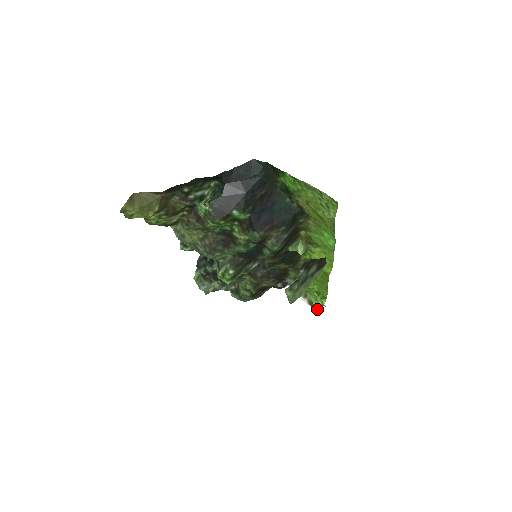
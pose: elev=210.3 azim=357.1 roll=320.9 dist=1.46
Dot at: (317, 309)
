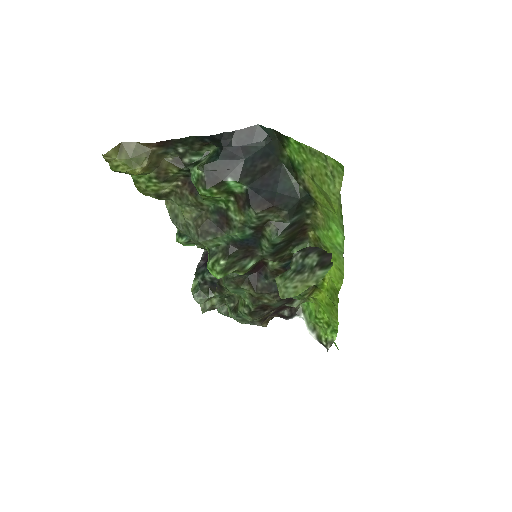
Dot at: (326, 345)
